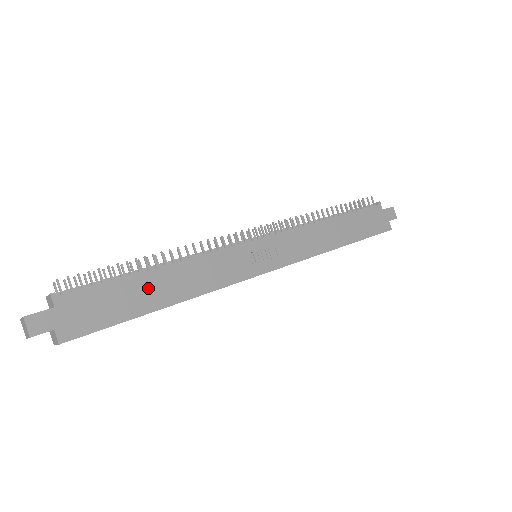
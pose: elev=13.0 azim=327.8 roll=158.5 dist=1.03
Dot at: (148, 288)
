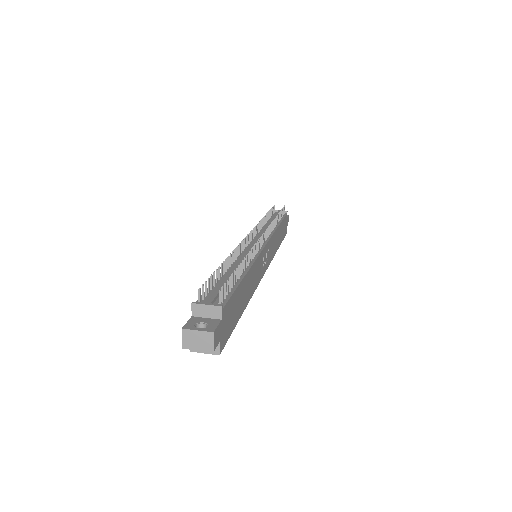
Dot at: (243, 293)
